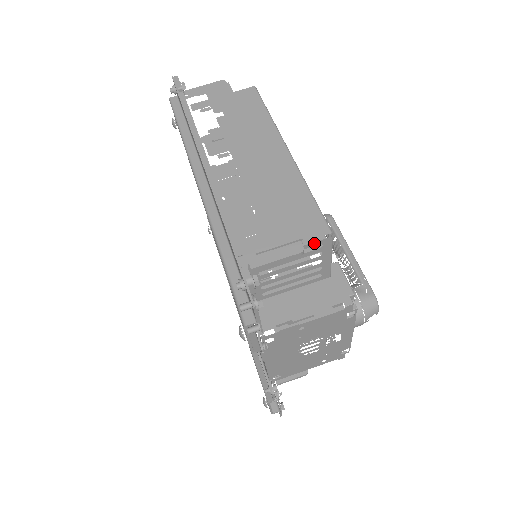
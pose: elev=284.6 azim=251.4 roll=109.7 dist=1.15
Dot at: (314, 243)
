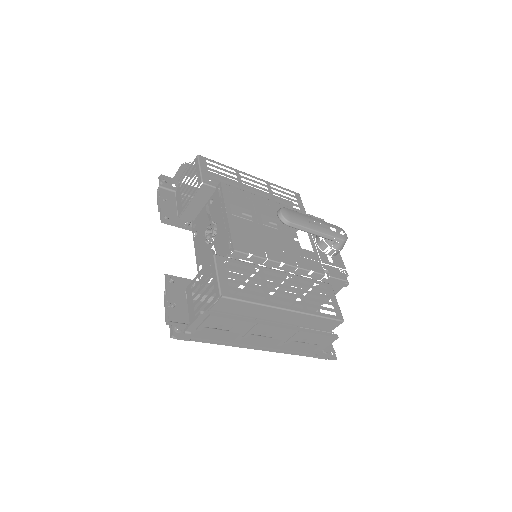
Dot at: (337, 325)
